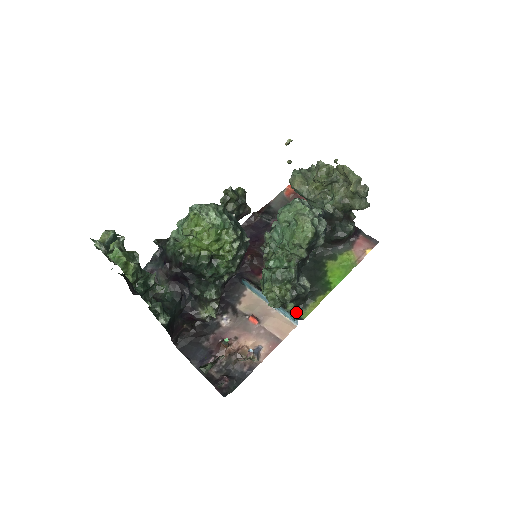
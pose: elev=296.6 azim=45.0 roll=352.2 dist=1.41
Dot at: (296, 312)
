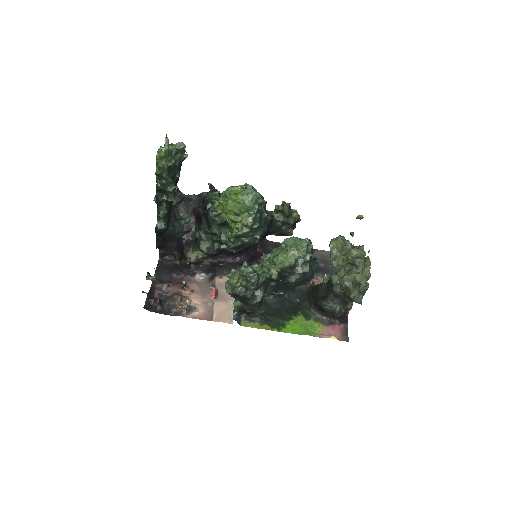
Dot at: (242, 317)
